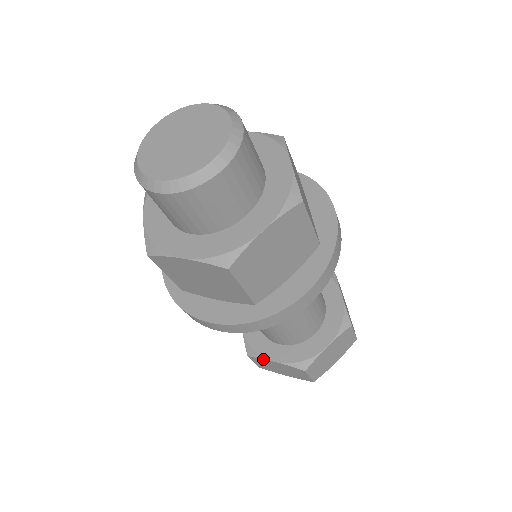
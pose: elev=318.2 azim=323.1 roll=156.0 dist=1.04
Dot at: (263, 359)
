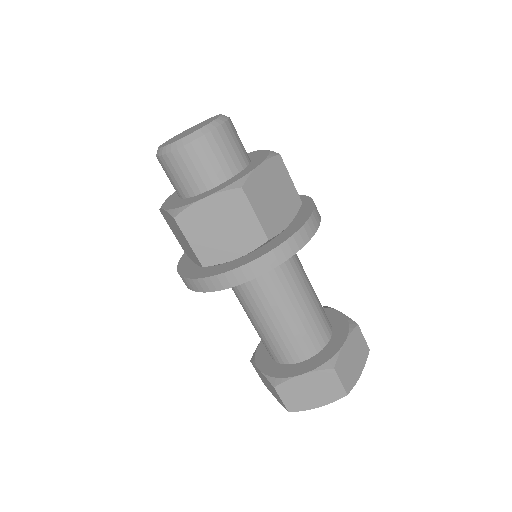
Dot at: (255, 366)
